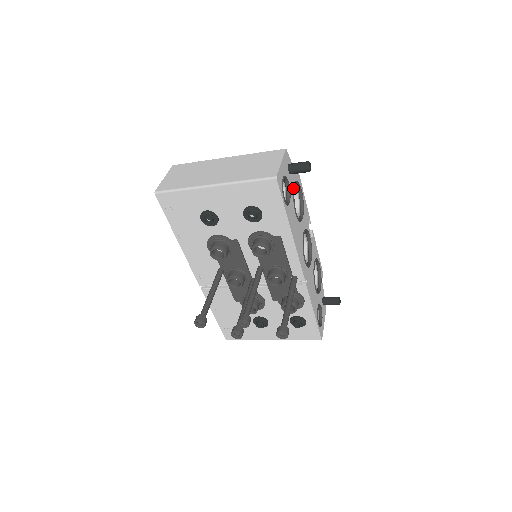
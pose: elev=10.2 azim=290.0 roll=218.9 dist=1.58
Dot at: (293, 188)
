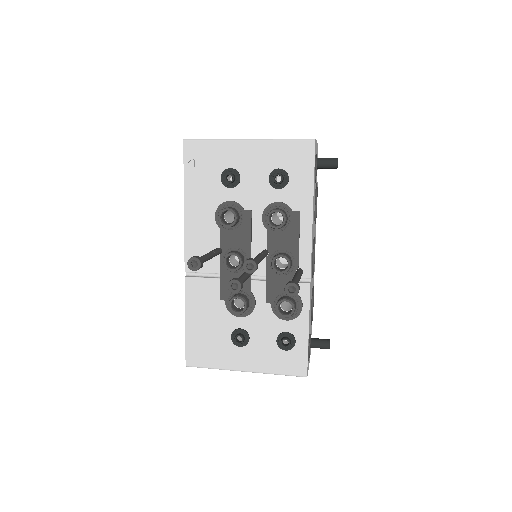
Dot at: (316, 183)
